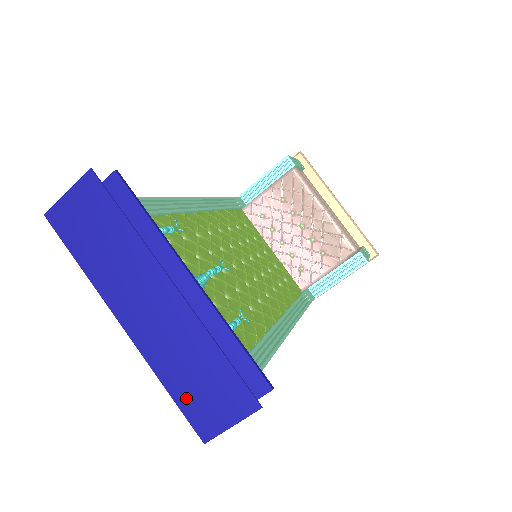
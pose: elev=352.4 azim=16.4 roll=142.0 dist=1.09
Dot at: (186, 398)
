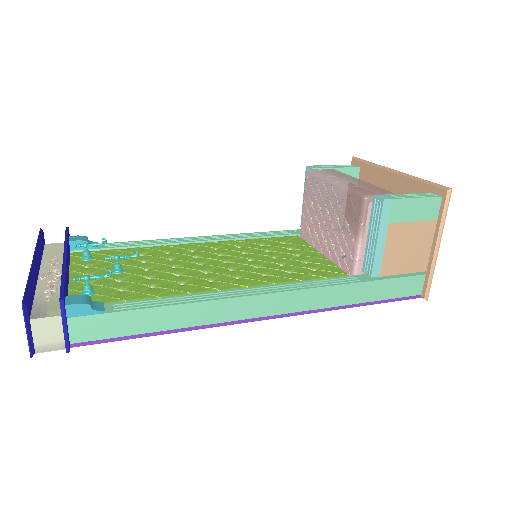
Dot at: occluded
